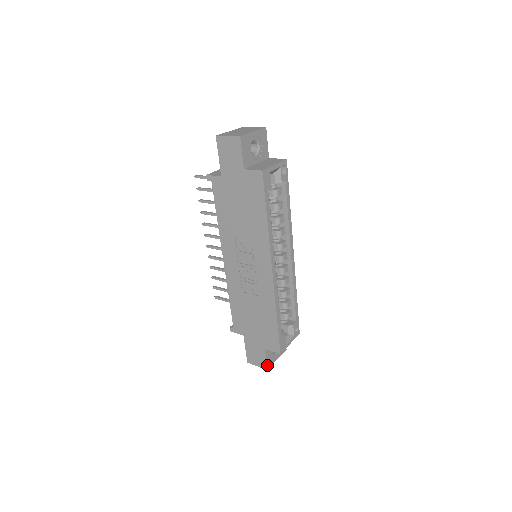
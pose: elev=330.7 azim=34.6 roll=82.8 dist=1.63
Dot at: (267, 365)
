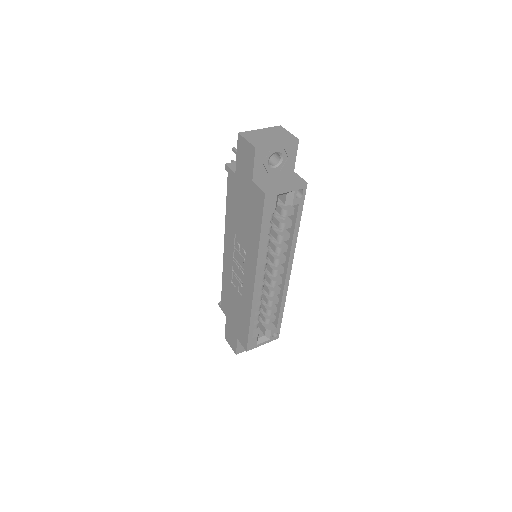
Dot at: (237, 351)
